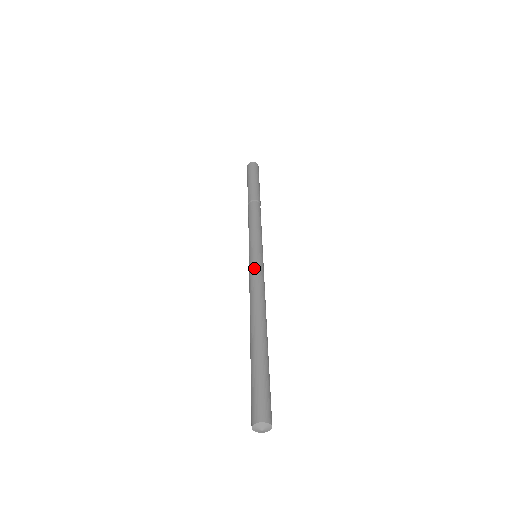
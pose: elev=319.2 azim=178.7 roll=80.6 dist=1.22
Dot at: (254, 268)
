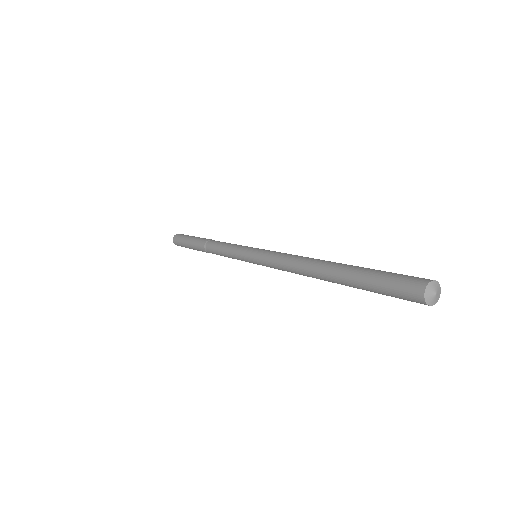
Dot at: (265, 257)
